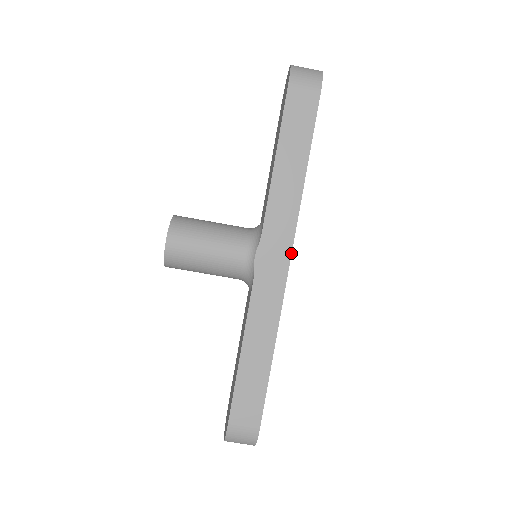
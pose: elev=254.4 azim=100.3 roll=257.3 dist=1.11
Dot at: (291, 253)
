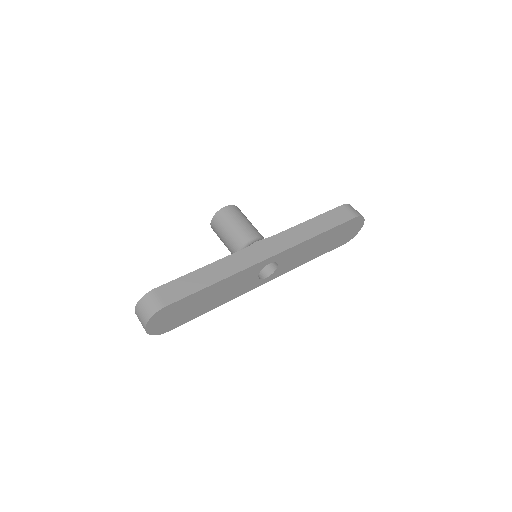
Dot at: (276, 254)
